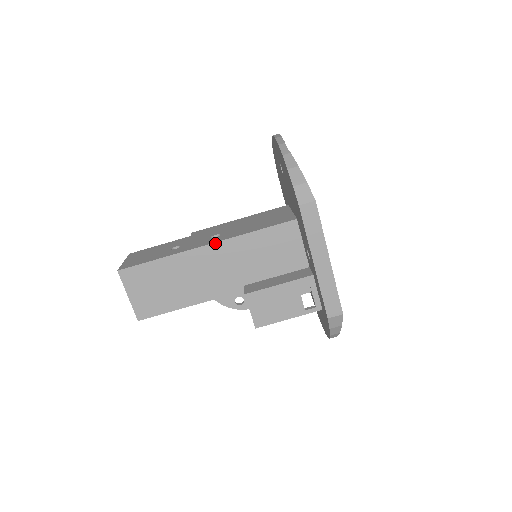
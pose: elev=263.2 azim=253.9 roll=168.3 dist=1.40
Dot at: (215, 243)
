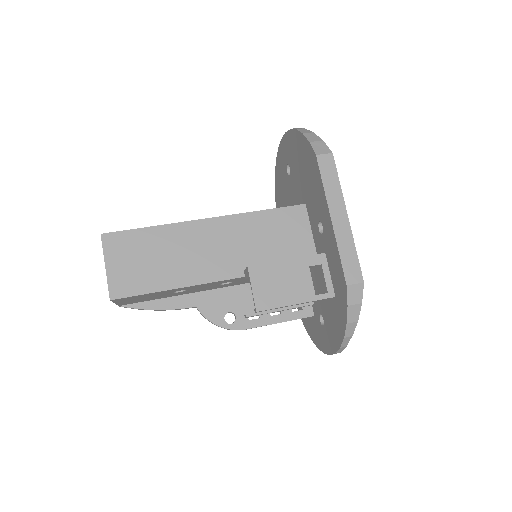
Dot at: (217, 217)
